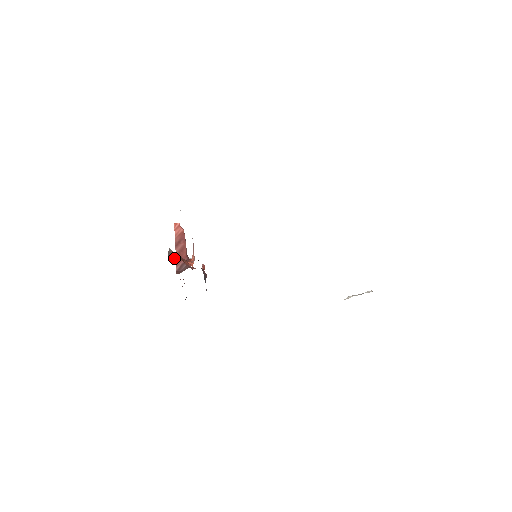
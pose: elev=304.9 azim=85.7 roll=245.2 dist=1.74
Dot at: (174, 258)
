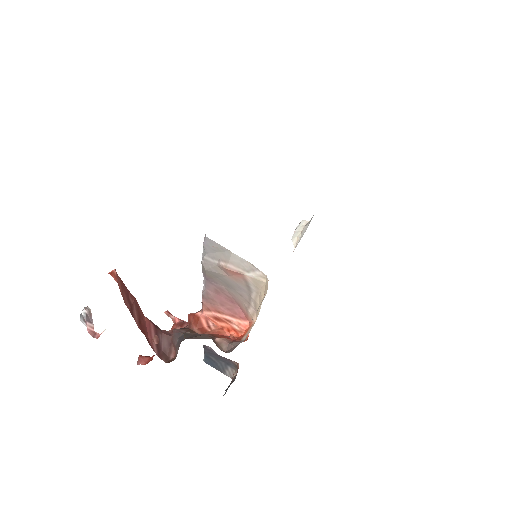
Dot at: (158, 340)
